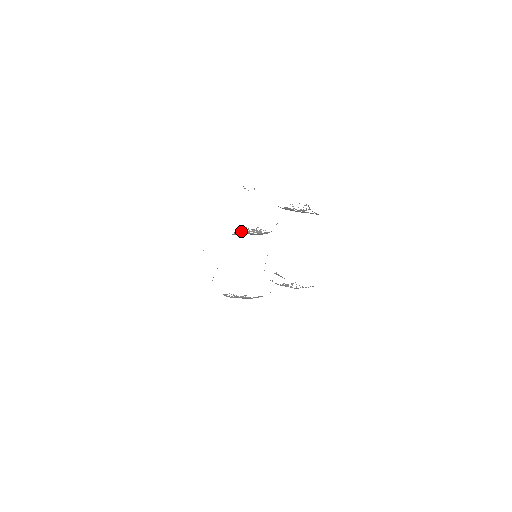
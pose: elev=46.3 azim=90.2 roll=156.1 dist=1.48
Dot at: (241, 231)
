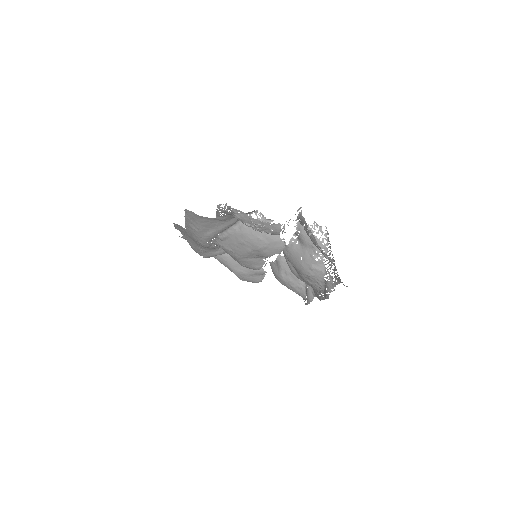
Dot at: occluded
